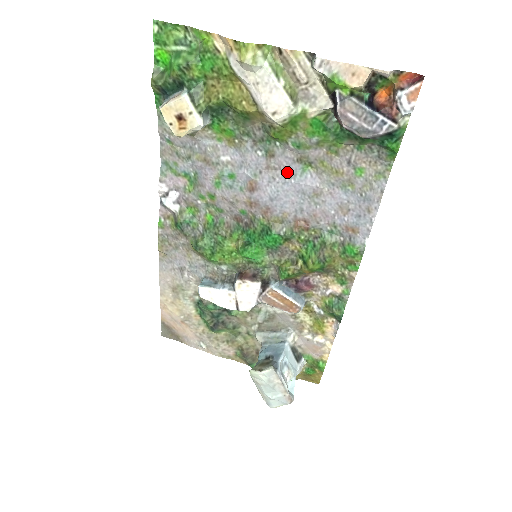
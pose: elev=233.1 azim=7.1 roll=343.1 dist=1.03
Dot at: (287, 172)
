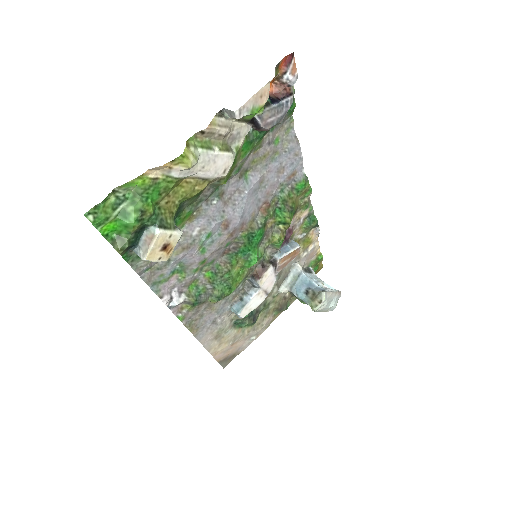
Dot at: (238, 192)
